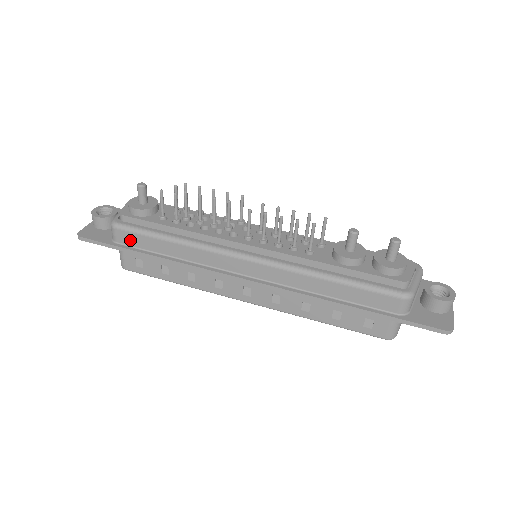
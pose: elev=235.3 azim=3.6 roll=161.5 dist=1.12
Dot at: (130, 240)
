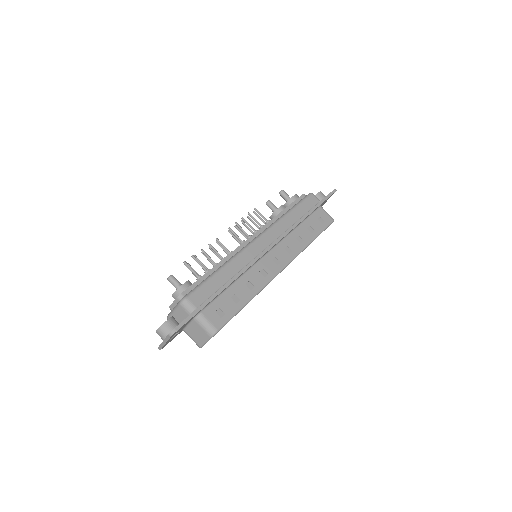
Dot at: (202, 296)
